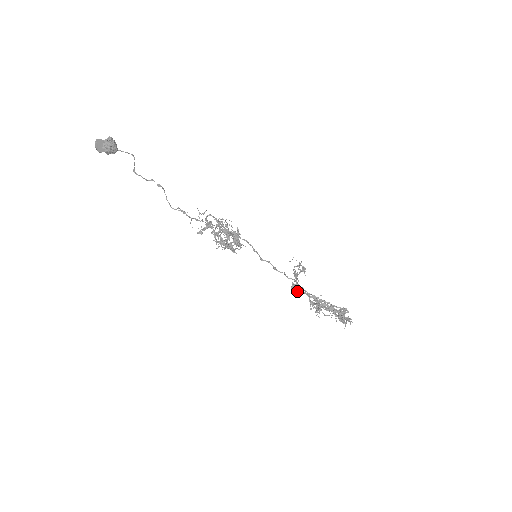
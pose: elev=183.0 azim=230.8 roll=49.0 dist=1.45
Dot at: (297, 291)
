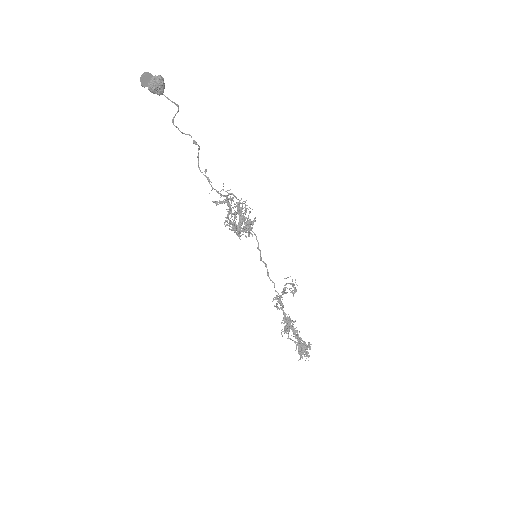
Dot at: (277, 304)
